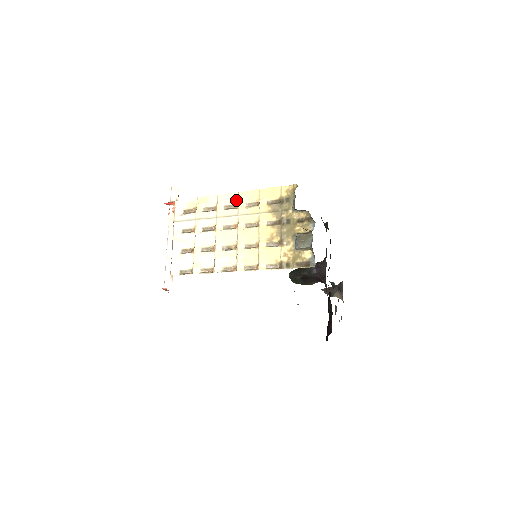
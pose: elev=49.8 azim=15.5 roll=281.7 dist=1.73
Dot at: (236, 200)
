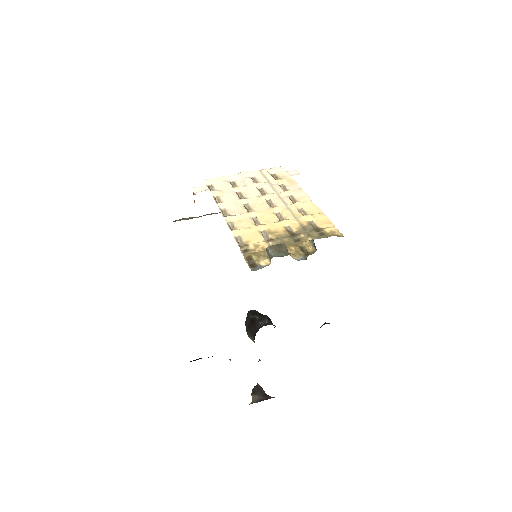
Dot at: (302, 201)
